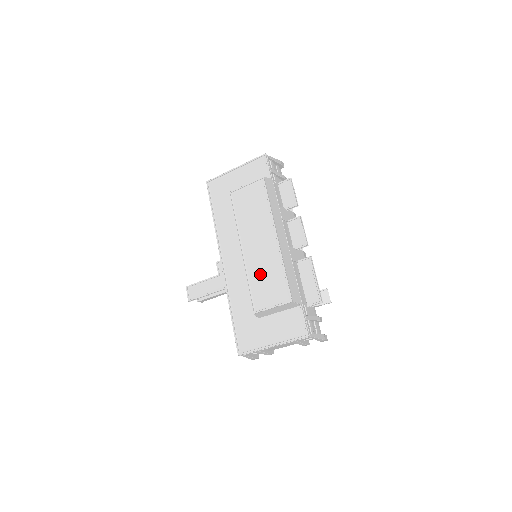
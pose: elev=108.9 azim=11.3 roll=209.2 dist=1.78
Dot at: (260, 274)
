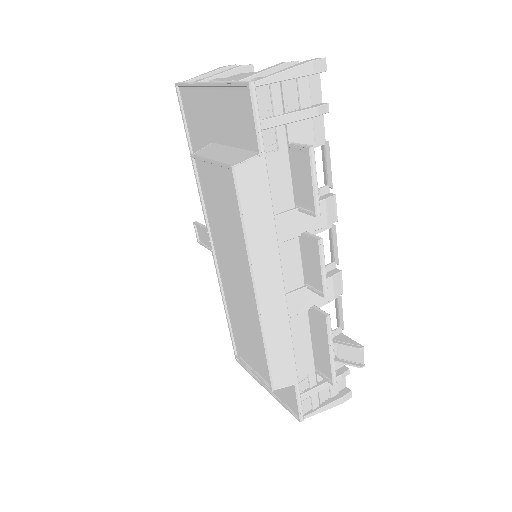
Dot at: (239, 320)
